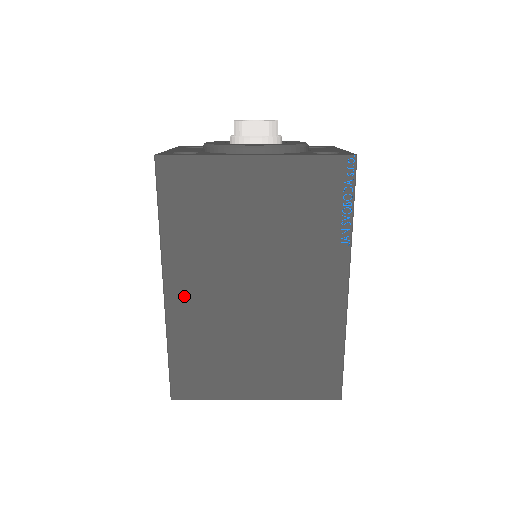
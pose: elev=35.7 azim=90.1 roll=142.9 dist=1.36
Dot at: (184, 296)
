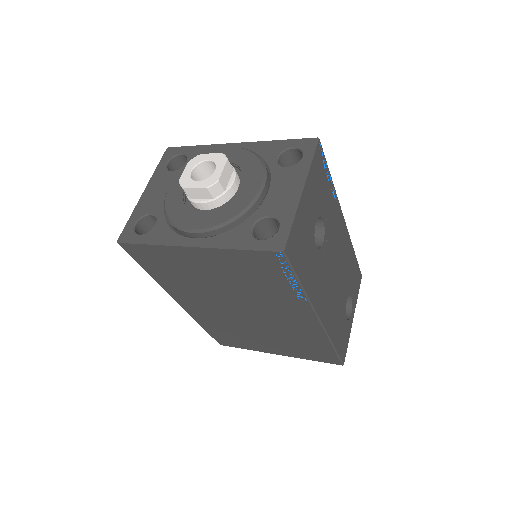
Dot at: (194, 308)
